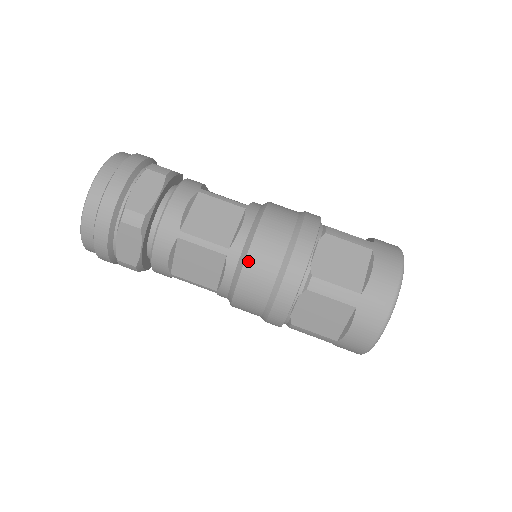
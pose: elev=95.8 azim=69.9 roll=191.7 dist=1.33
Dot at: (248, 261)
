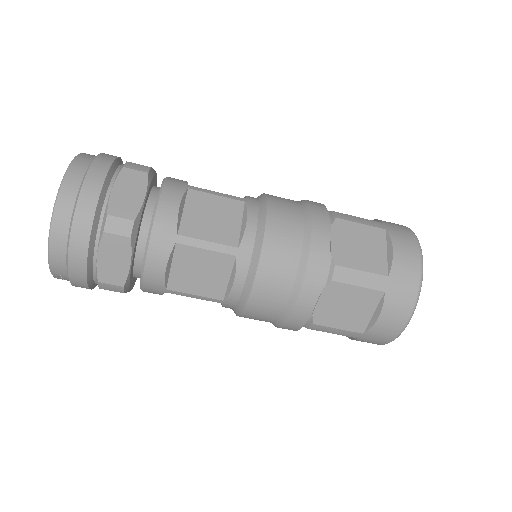
Dot at: (263, 258)
